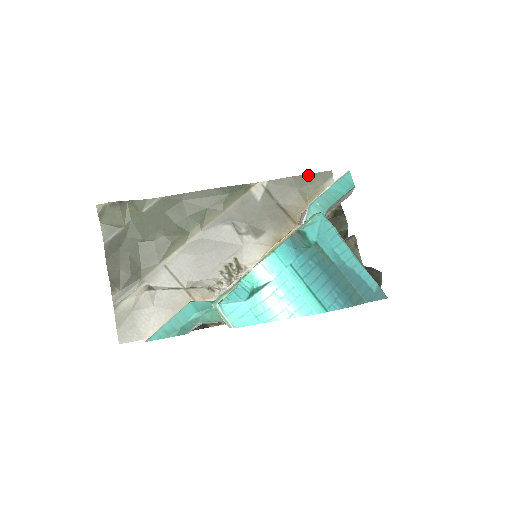
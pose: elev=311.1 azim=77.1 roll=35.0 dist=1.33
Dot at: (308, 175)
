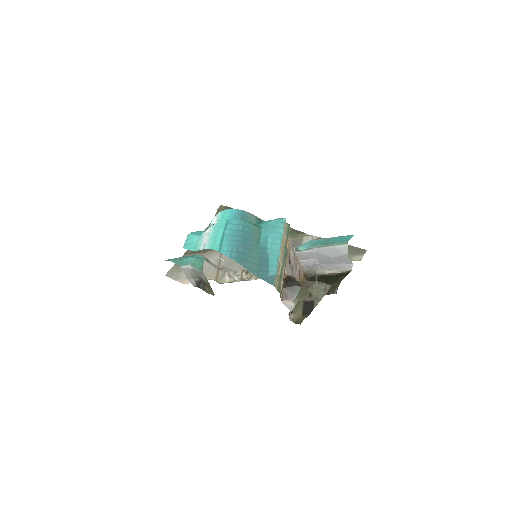
Dot at: occluded
